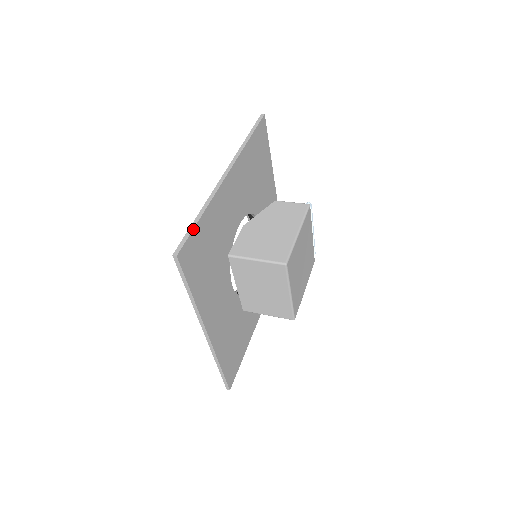
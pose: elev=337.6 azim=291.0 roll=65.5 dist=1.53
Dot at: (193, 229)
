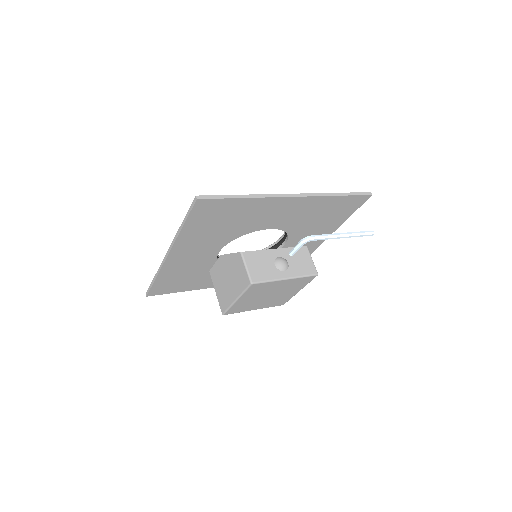
Dot at: (152, 286)
